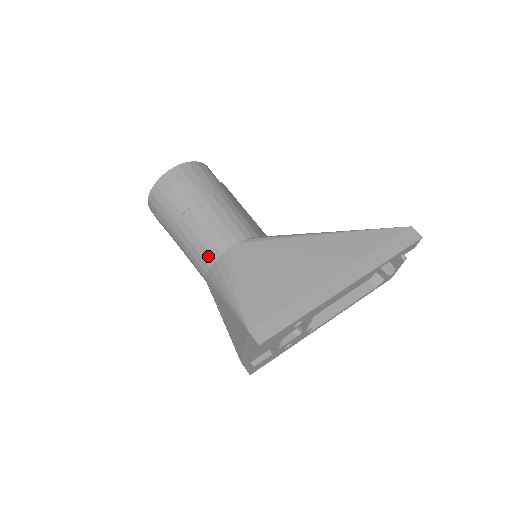
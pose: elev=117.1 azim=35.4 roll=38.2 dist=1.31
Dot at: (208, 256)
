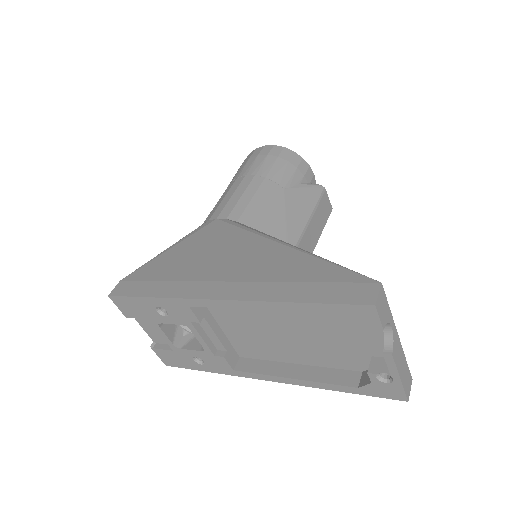
Dot at: occluded
